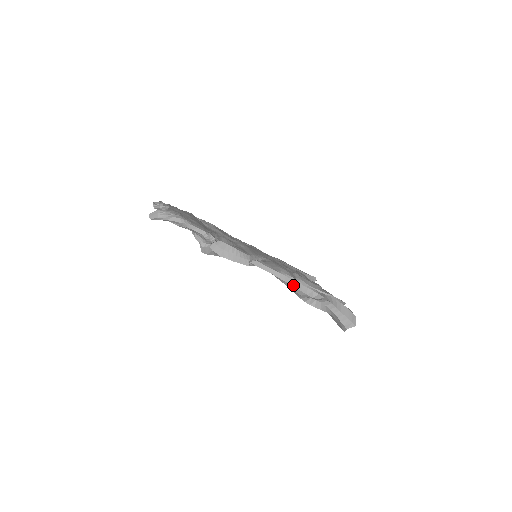
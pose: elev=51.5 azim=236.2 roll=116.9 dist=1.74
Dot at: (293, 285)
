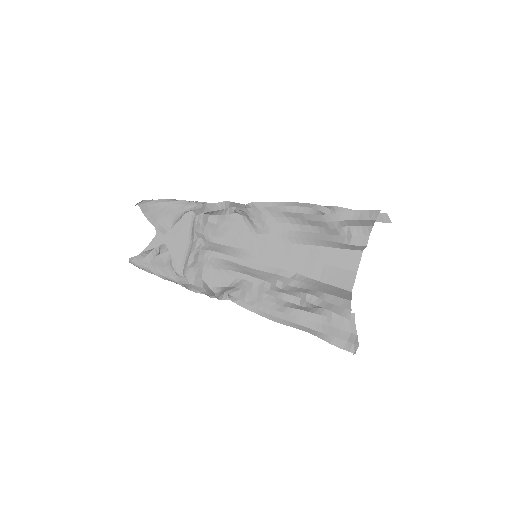
Dot at: (297, 203)
